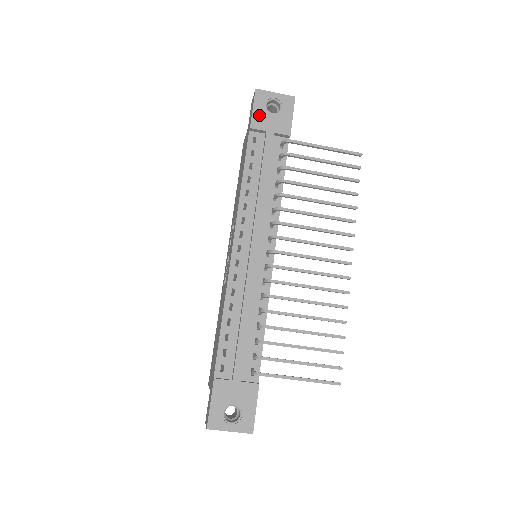
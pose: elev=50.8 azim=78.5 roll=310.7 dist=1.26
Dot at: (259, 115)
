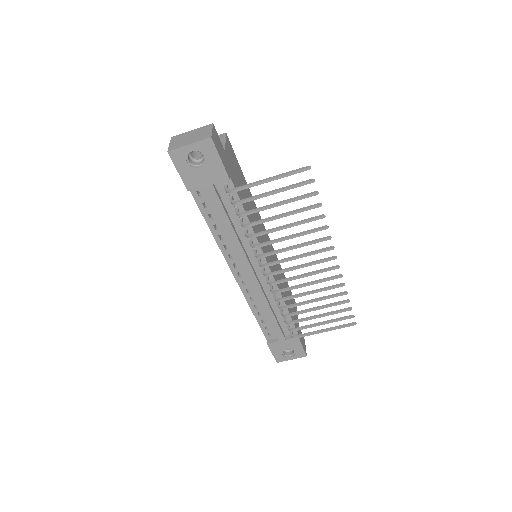
Dot at: (188, 176)
